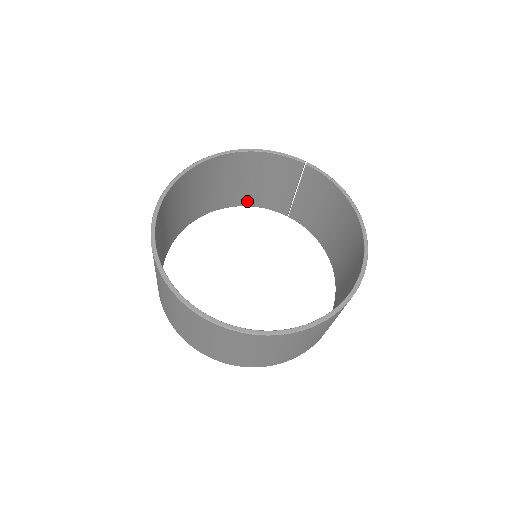
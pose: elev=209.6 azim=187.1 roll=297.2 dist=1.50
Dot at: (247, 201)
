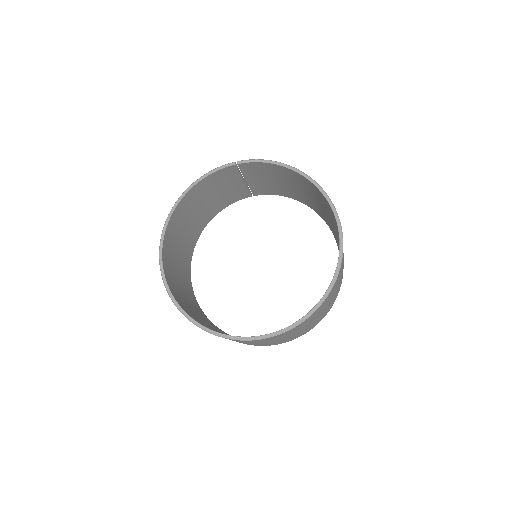
Dot at: (216, 211)
